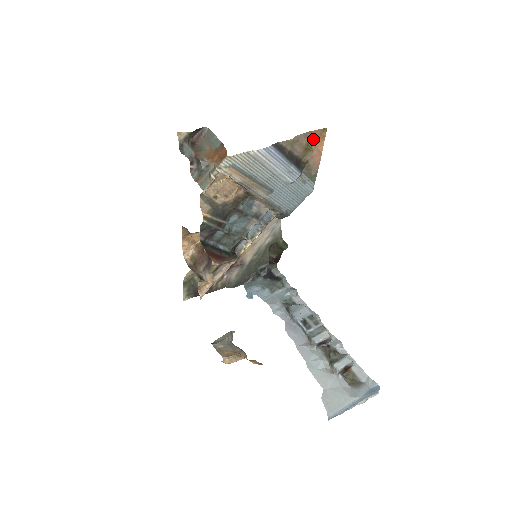
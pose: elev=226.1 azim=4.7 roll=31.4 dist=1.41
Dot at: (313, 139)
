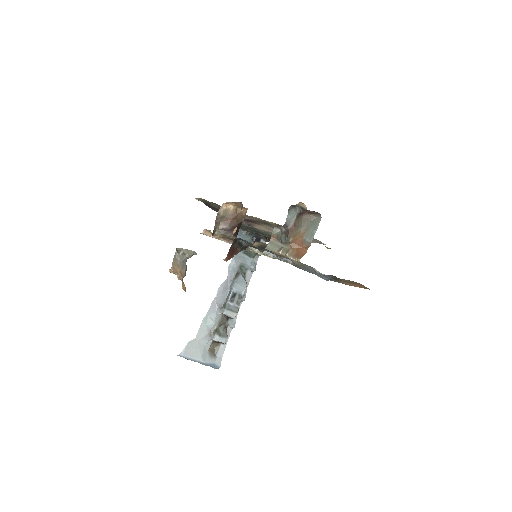
Dot at: (357, 284)
